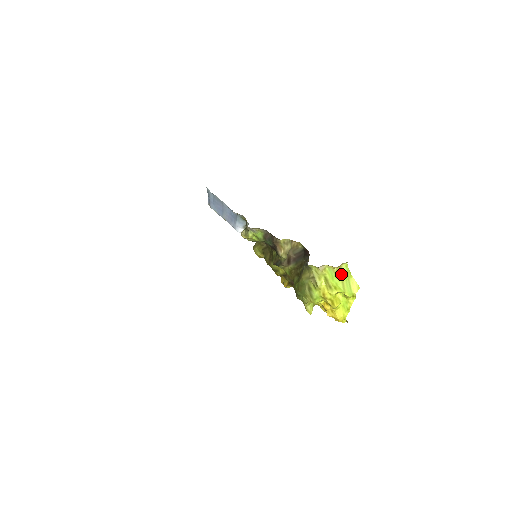
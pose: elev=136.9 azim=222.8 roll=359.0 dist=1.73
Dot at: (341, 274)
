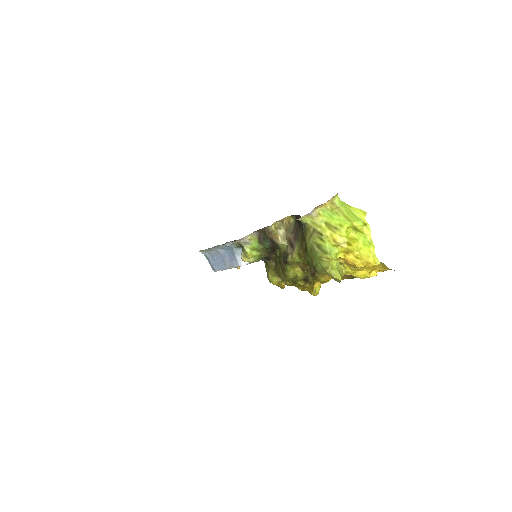
Dot at: (338, 209)
